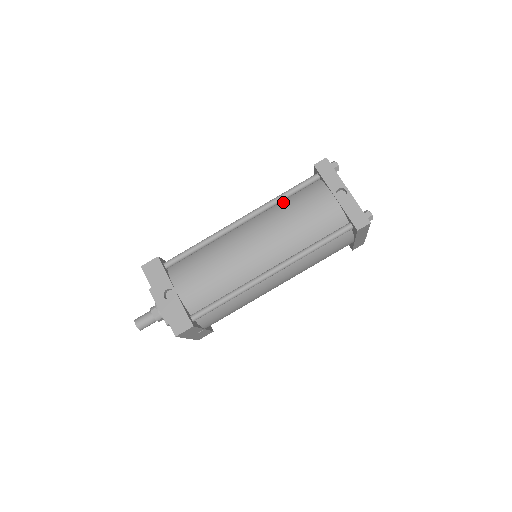
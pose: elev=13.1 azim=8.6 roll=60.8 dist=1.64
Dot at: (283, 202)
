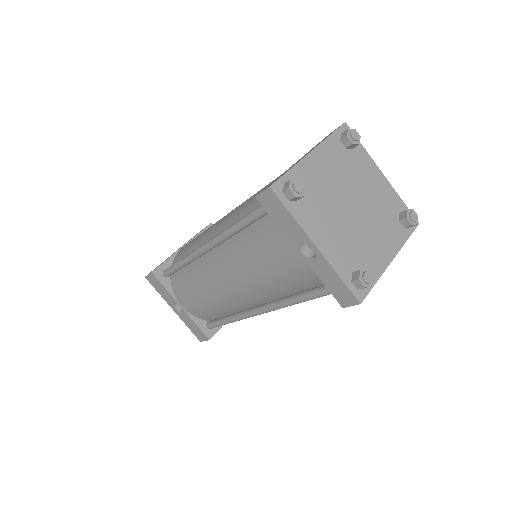
Dot at: (243, 232)
